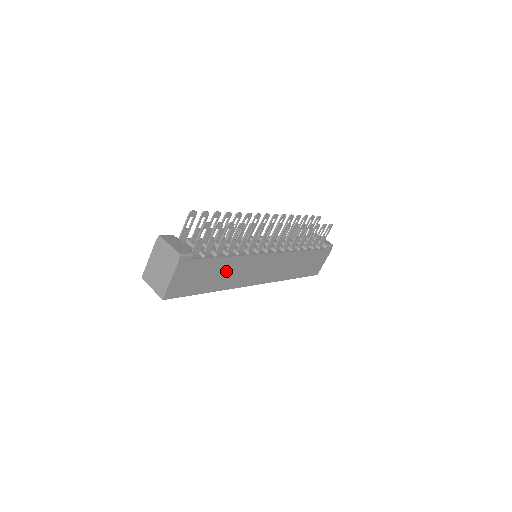
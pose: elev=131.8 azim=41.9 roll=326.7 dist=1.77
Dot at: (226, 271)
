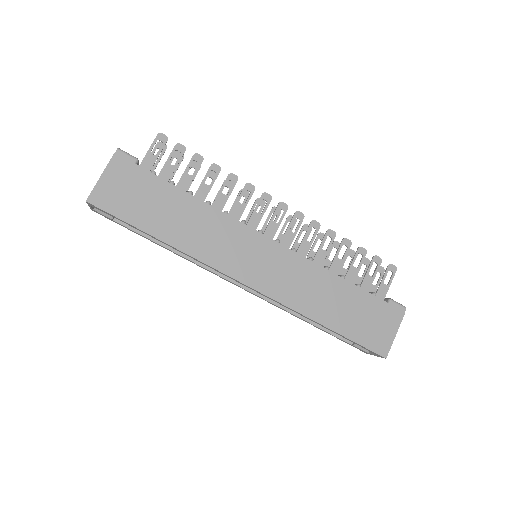
Dot at: (187, 218)
